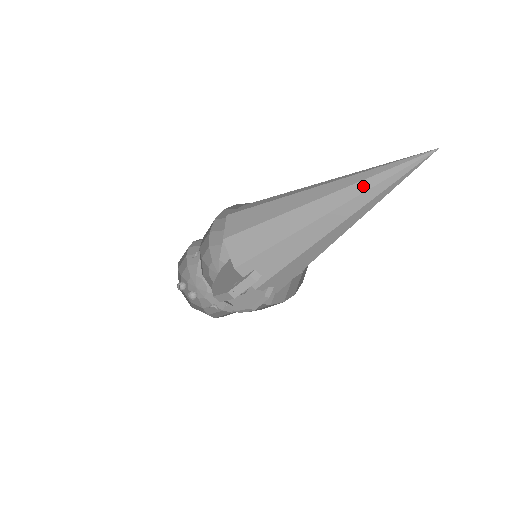
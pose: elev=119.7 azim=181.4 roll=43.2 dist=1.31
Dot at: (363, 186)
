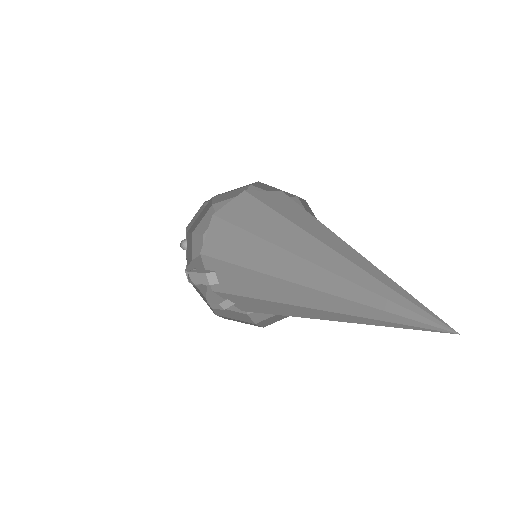
Dot at: (340, 287)
